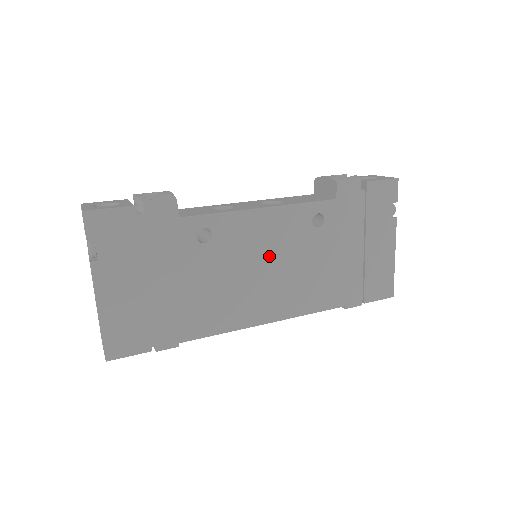
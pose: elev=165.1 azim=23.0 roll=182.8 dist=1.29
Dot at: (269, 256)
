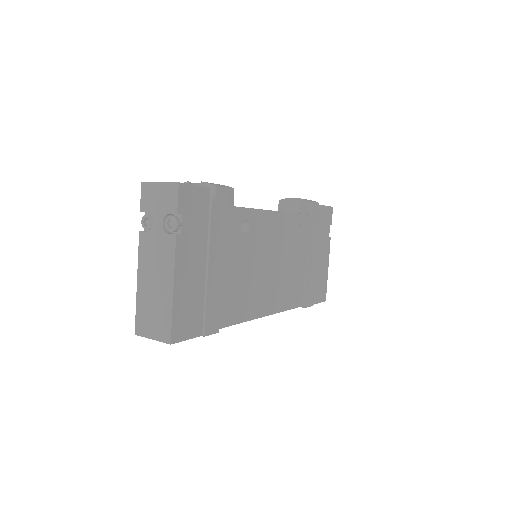
Dot at: (275, 254)
